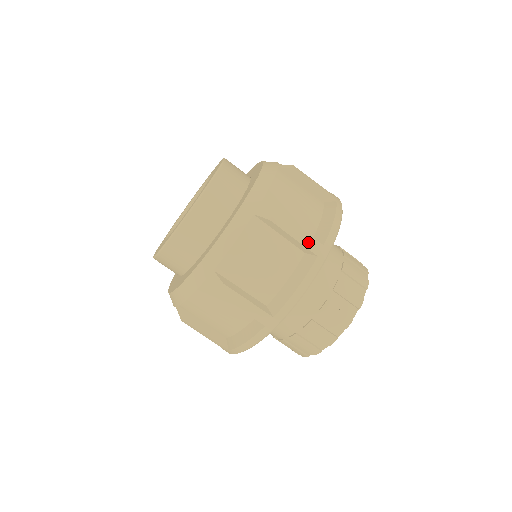
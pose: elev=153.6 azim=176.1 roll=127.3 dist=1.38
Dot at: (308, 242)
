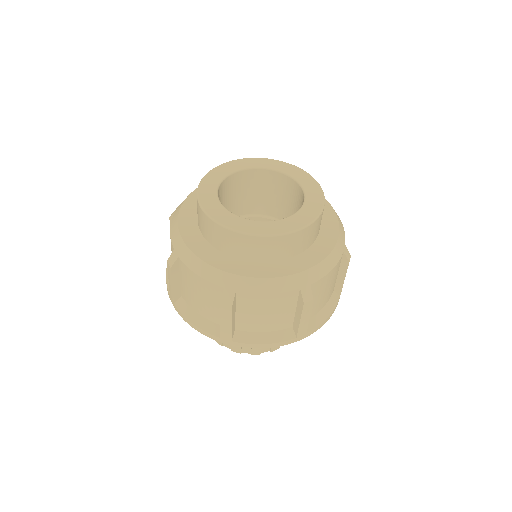
Dot at: (225, 331)
